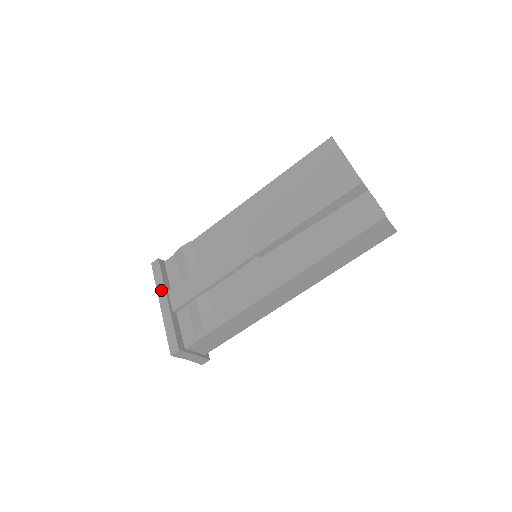
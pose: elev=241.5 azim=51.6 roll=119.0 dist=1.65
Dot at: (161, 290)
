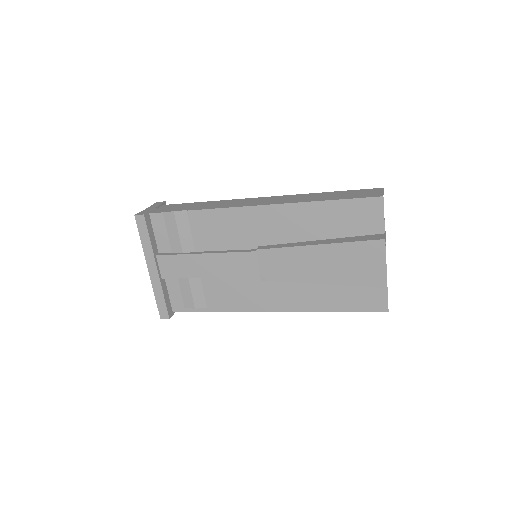
Dot at: (149, 254)
